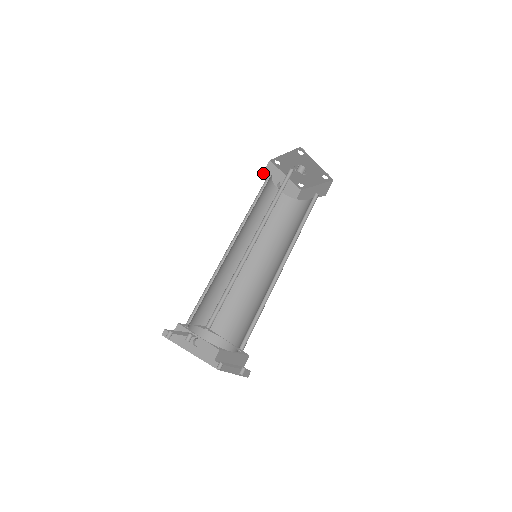
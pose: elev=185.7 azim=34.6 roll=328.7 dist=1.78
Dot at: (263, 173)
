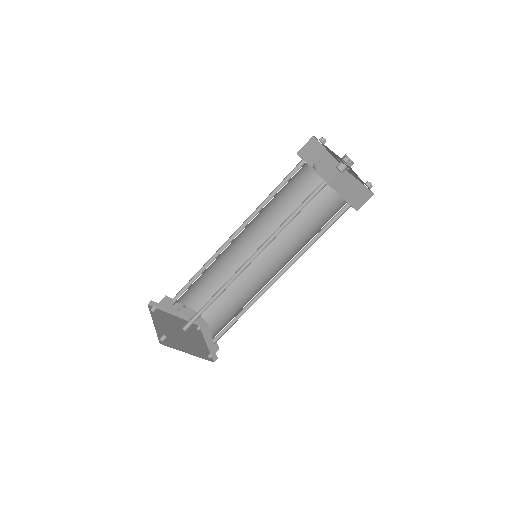
Dot at: (299, 151)
